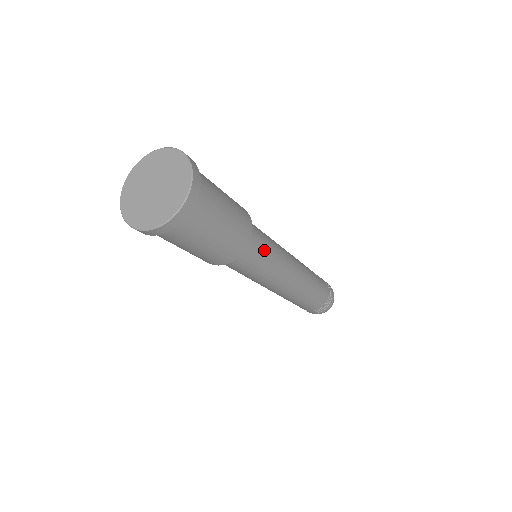
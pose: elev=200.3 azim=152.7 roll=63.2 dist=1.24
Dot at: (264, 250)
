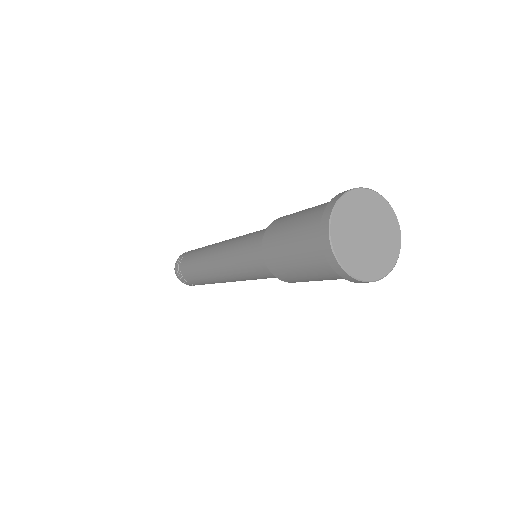
Dot at: occluded
